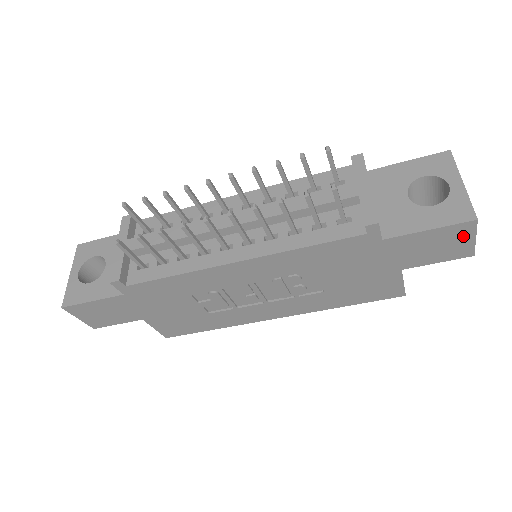
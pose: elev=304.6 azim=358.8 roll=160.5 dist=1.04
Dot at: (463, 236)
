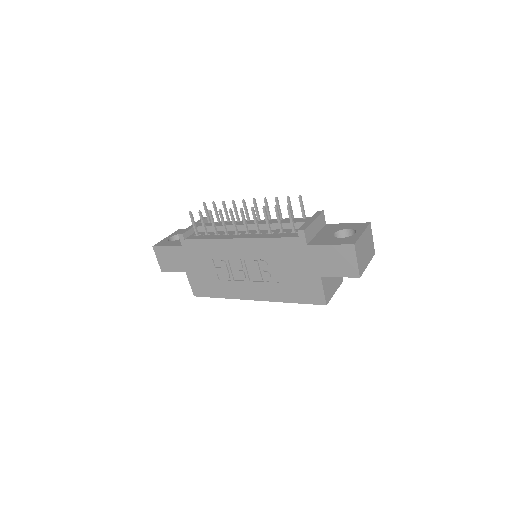
Dot at: (350, 256)
